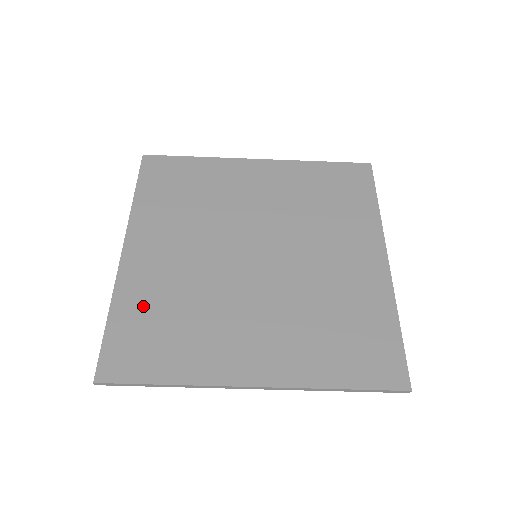
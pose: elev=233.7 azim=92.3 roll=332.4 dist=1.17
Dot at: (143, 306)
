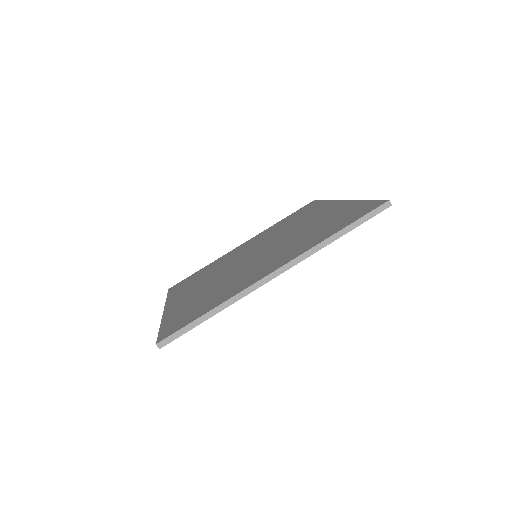
Dot at: (184, 309)
